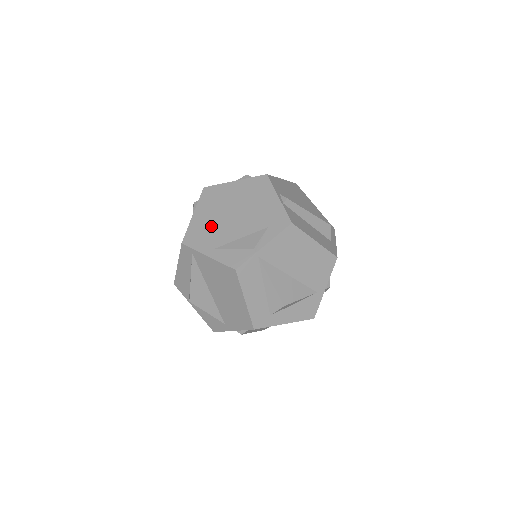
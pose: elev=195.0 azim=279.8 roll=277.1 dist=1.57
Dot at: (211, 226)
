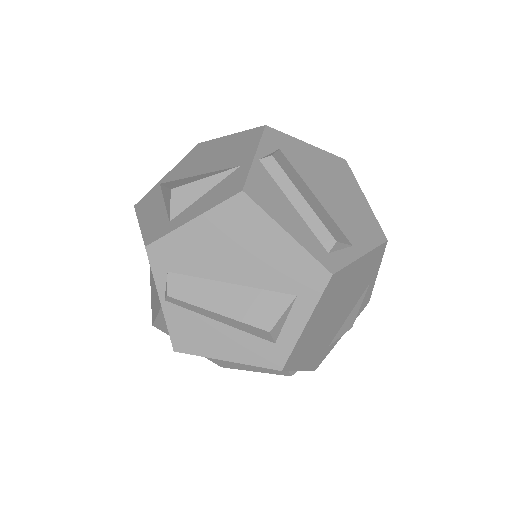
Dot at: occluded
